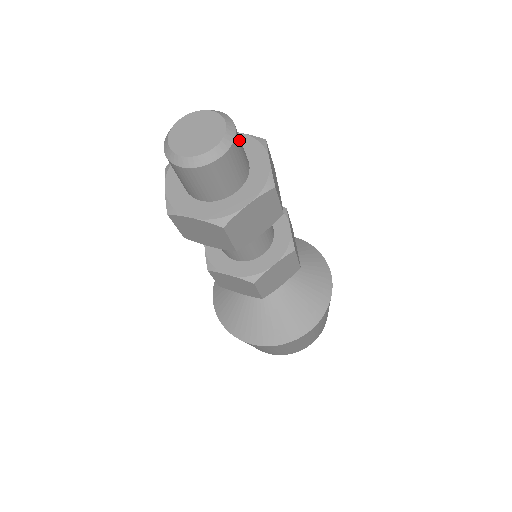
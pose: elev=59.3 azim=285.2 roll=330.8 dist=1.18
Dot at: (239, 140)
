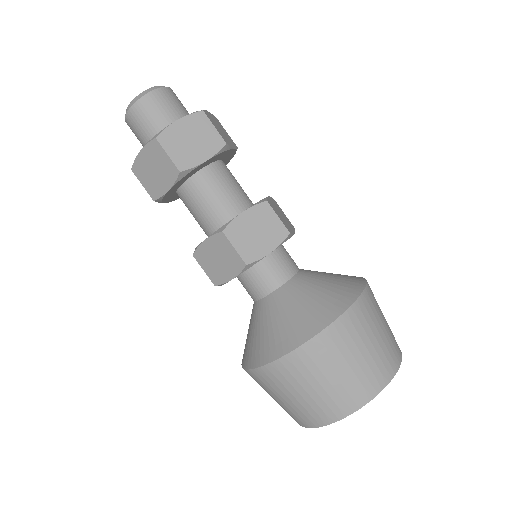
Dot at: (175, 96)
